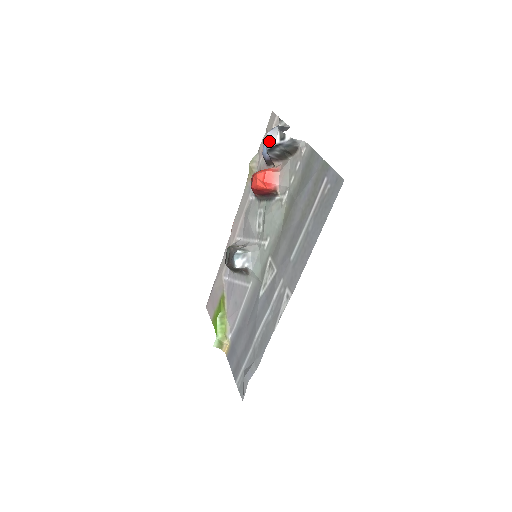
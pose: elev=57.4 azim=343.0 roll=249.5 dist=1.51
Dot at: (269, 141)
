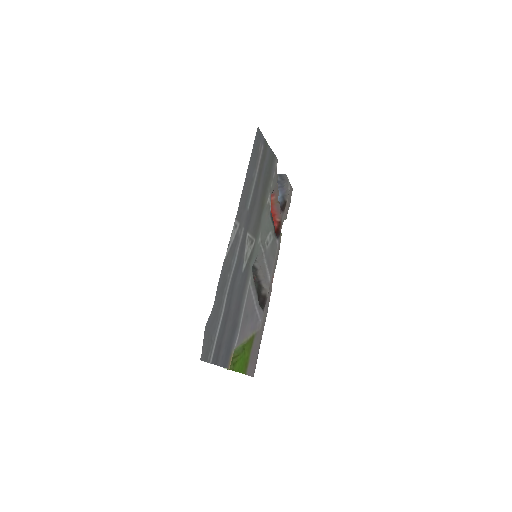
Dot at: occluded
